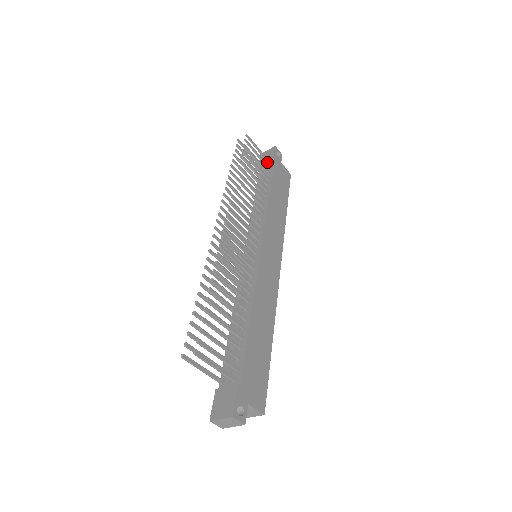
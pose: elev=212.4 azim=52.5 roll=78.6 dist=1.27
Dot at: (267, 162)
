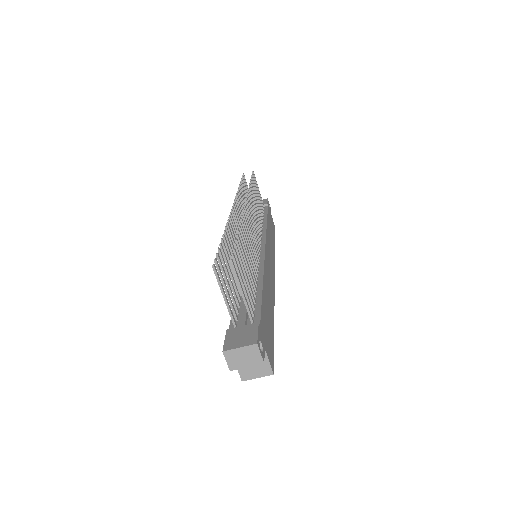
Dot at: occluded
